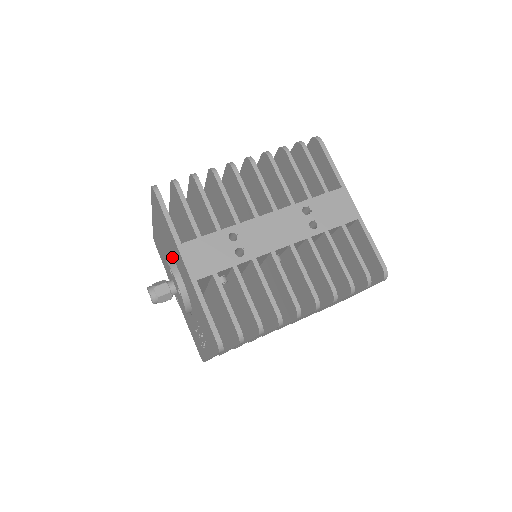
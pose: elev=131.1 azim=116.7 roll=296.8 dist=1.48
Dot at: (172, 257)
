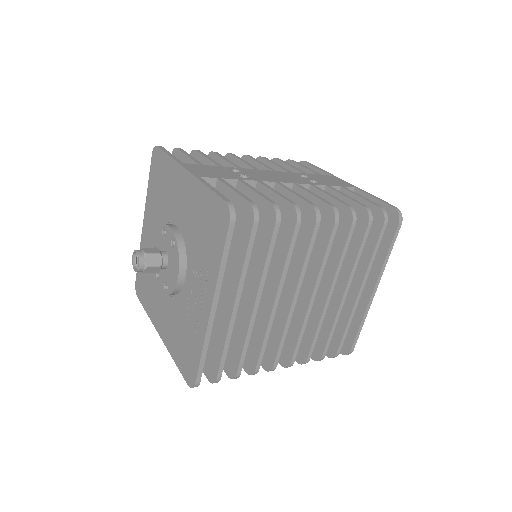
Dot at: (166, 222)
